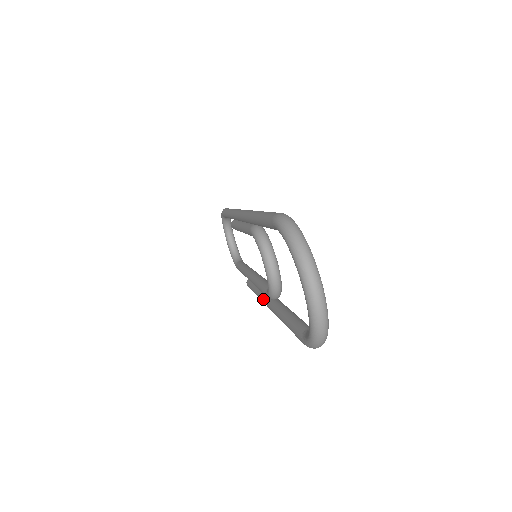
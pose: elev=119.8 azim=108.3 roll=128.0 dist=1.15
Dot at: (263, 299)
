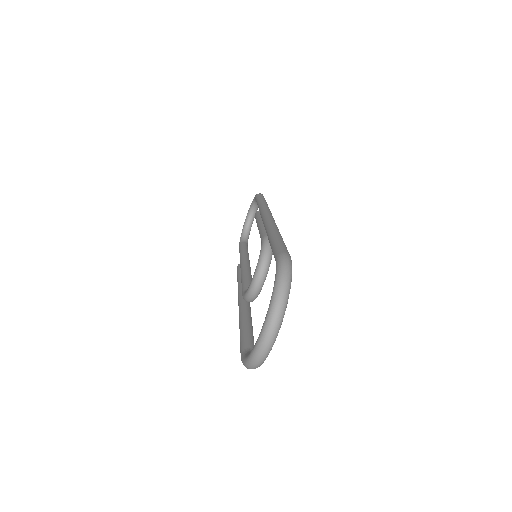
Dot at: (239, 292)
